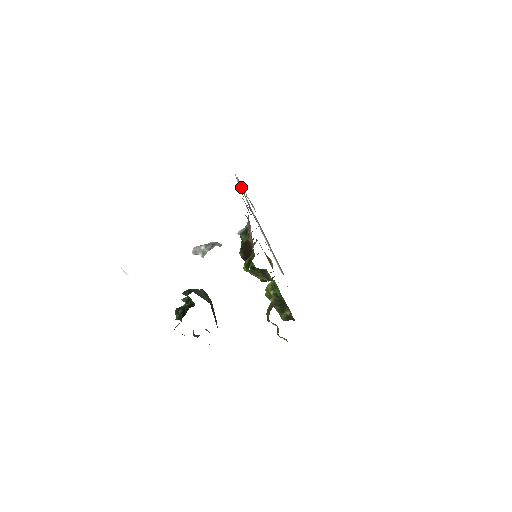
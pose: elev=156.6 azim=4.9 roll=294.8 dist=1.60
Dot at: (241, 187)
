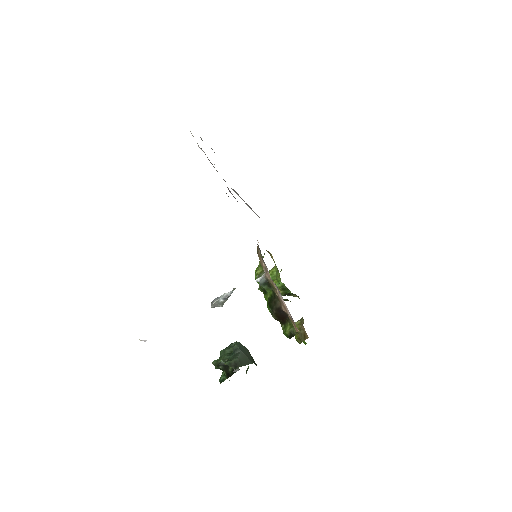
Dot at: (211, 163)
